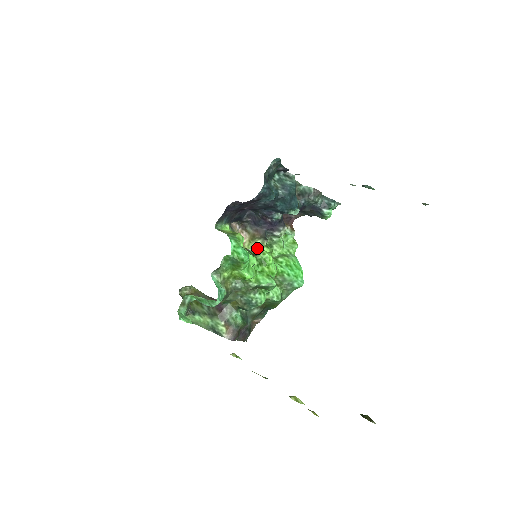
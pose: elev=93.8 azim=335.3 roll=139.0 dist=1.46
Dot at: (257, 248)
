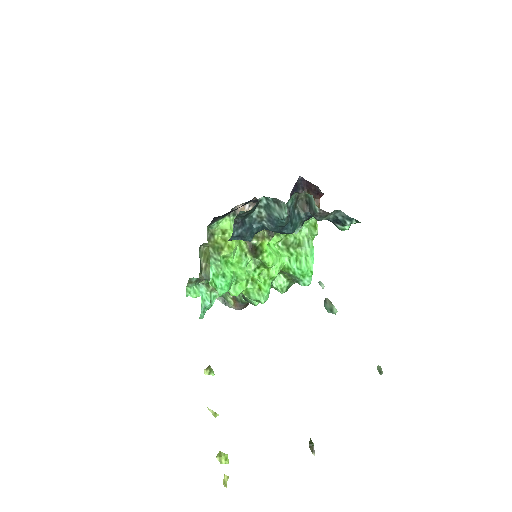
Dot at: (263, 239)
